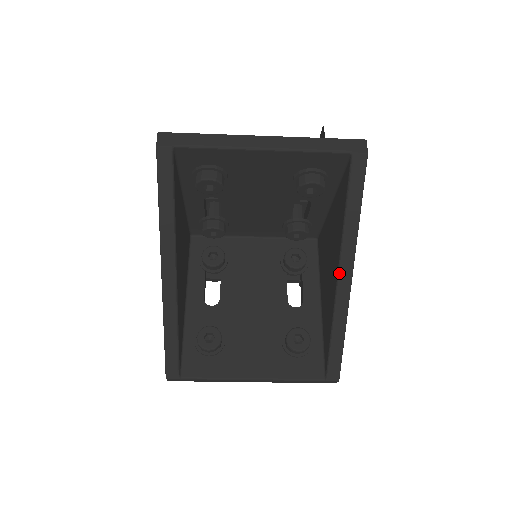
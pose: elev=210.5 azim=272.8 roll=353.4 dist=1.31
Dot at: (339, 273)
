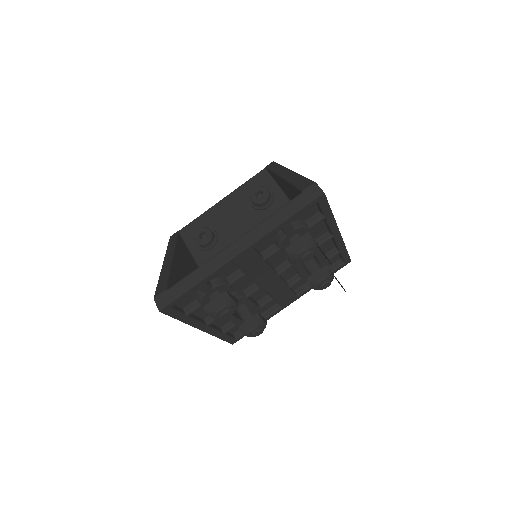
Dot at: (279, 176)
